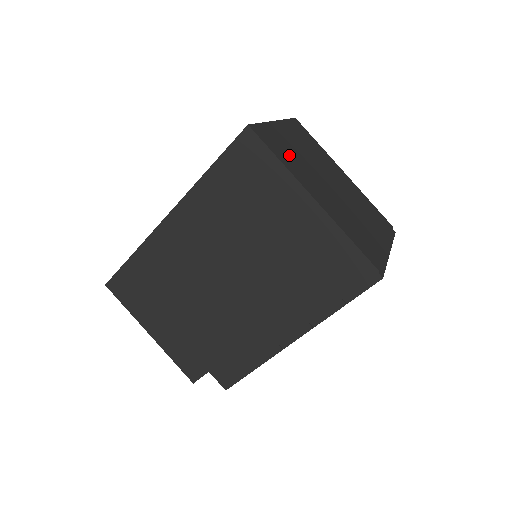
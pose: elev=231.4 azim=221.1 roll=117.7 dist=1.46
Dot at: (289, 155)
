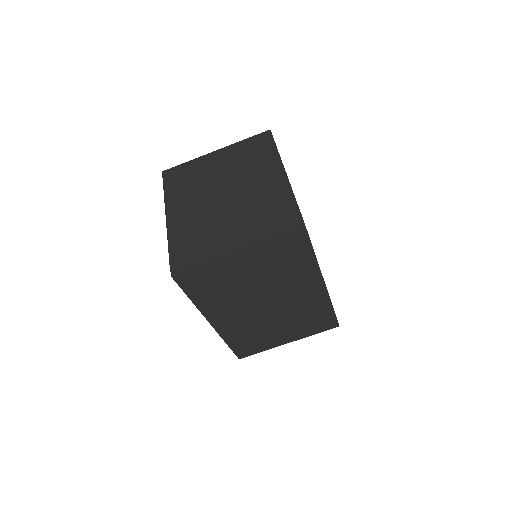
Dot at: (186, 183)
